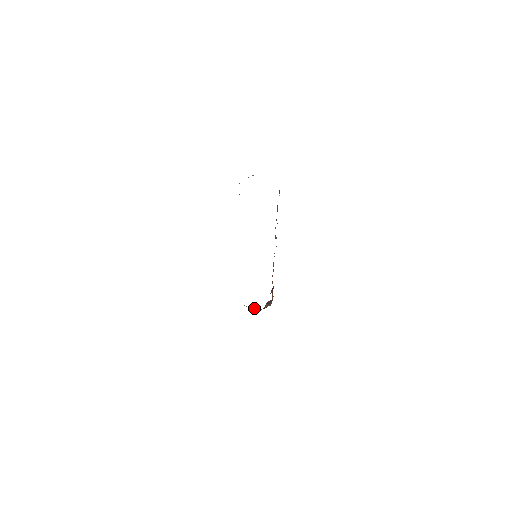
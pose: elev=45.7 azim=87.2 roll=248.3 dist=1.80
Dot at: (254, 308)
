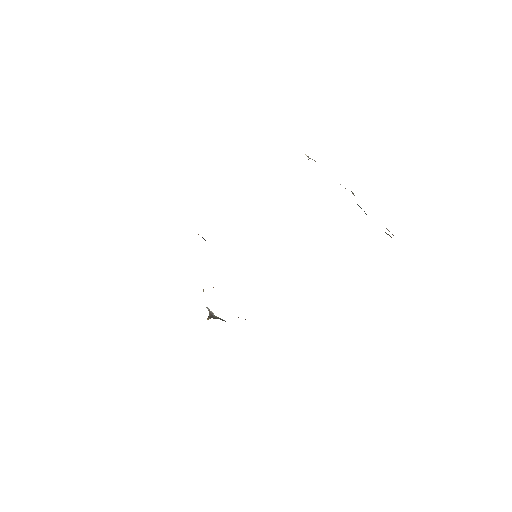
Dot at: occluded
